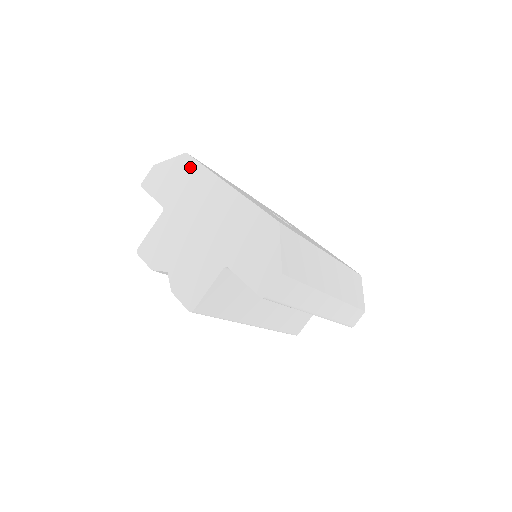
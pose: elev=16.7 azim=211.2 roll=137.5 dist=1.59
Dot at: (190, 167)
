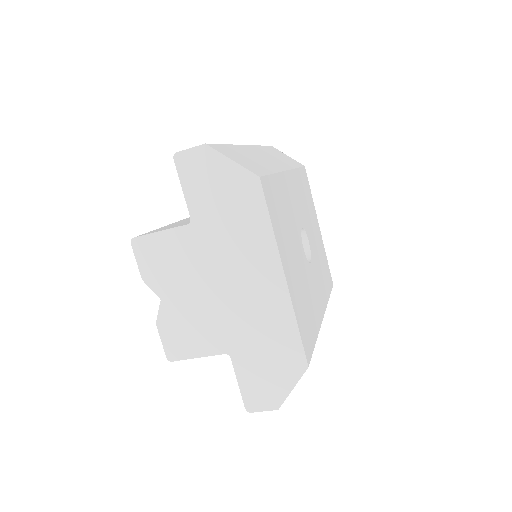
Dot at: (253, 204)
